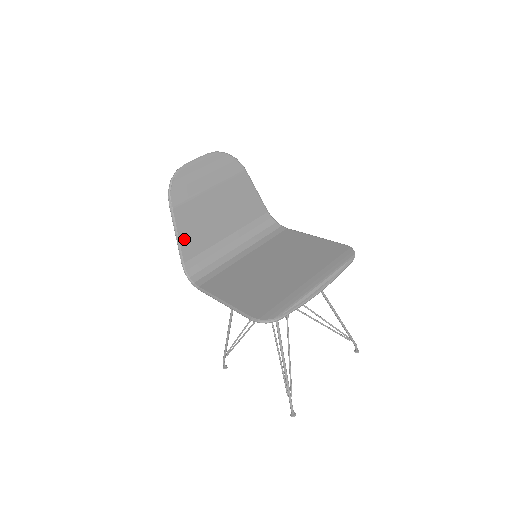
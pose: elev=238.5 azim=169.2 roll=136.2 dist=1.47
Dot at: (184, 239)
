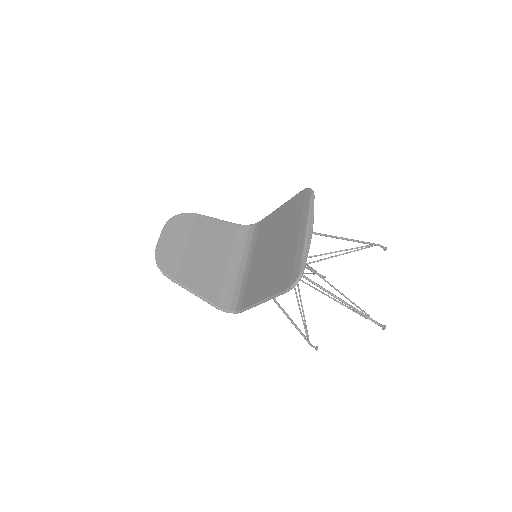
Dot at: (202, 292)
